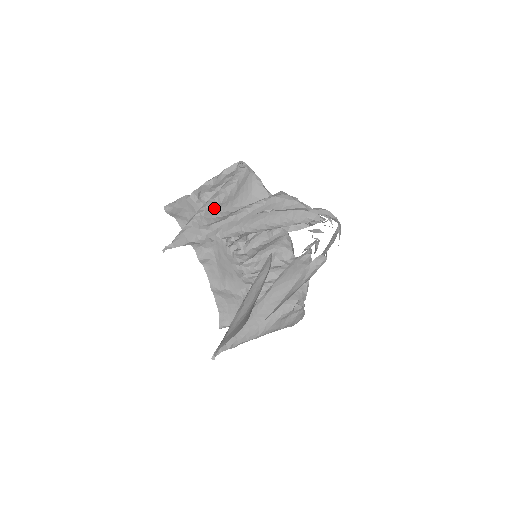
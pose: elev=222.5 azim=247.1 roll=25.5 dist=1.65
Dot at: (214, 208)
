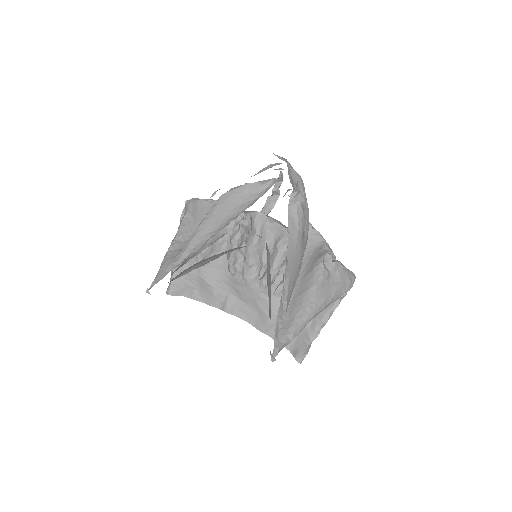
Dot at: (181, 241)
